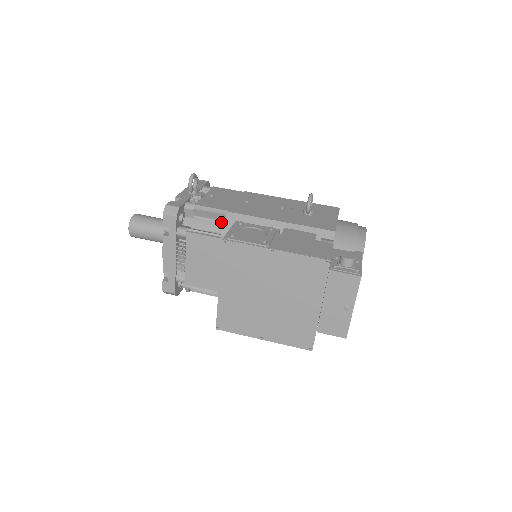
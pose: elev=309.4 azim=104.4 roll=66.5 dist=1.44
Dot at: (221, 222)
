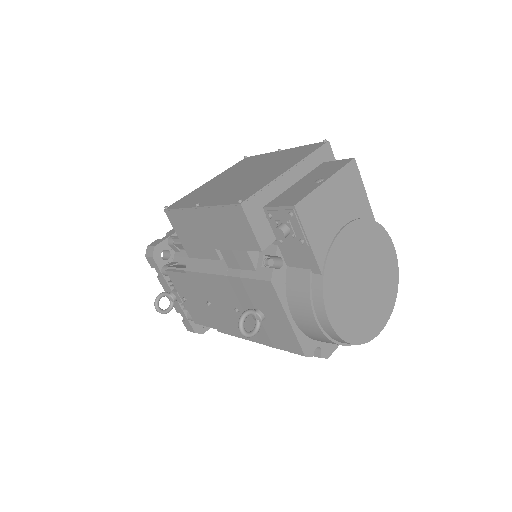
Dot at: occluded
